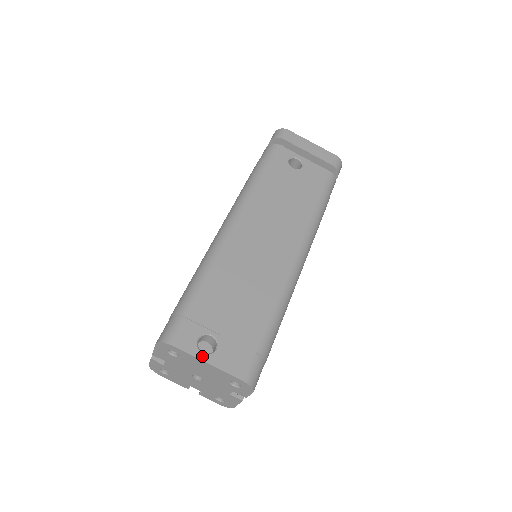
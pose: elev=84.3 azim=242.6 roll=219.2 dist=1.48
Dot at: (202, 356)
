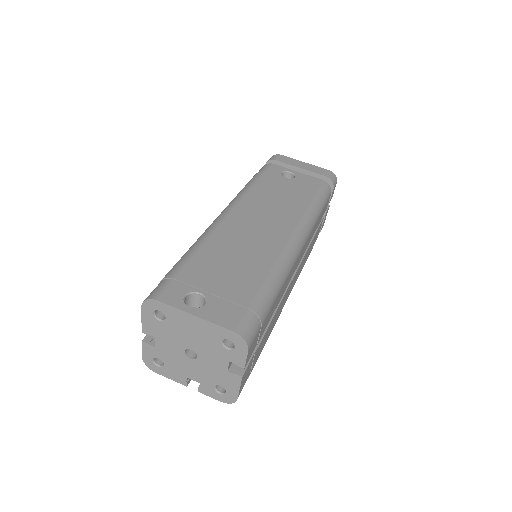
Dot at: (188, 309)
